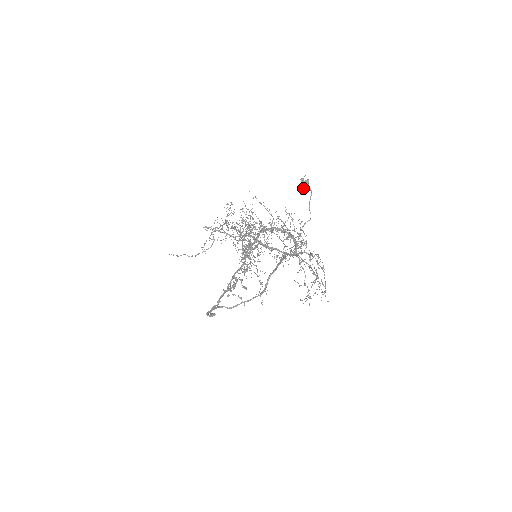
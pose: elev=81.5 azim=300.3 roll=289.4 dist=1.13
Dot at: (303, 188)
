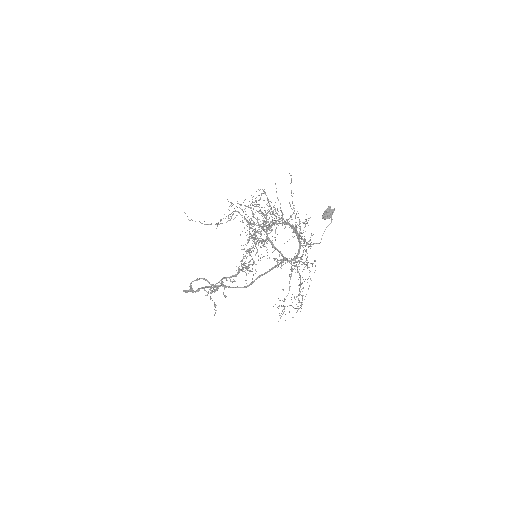
Dot at: (327, 214)
